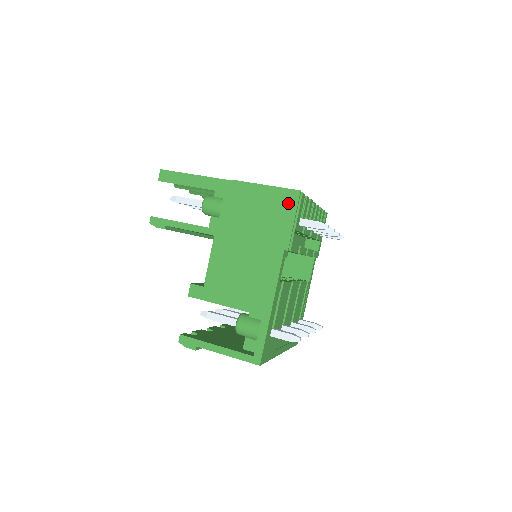
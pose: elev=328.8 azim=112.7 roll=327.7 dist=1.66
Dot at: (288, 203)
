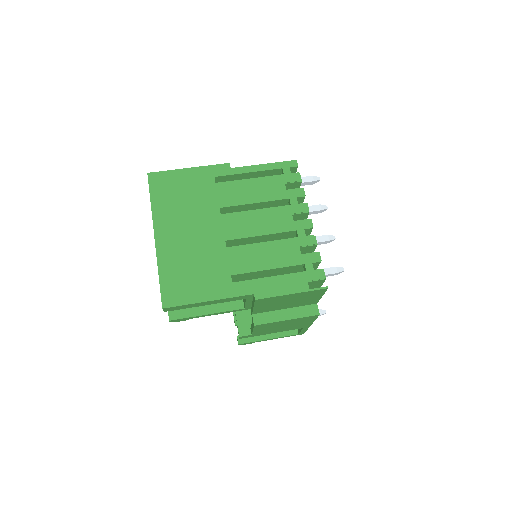
Dot at: (316, 294)
